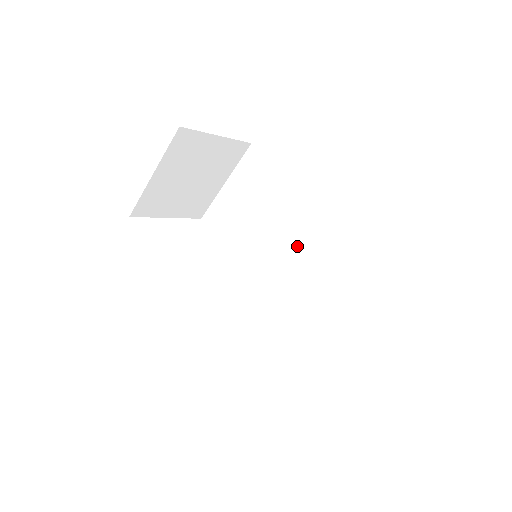
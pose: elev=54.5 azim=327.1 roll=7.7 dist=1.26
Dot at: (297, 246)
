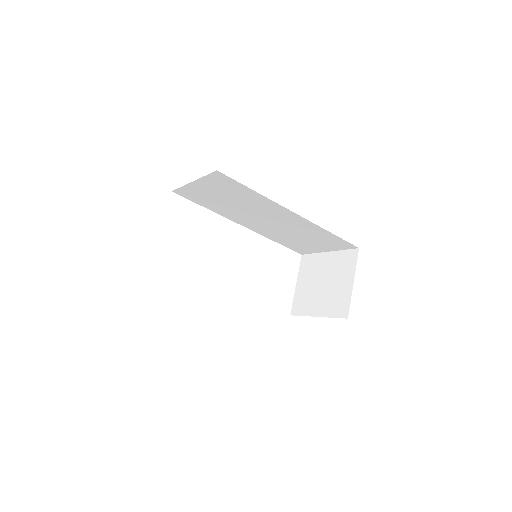
Dot at: (278, 220)
